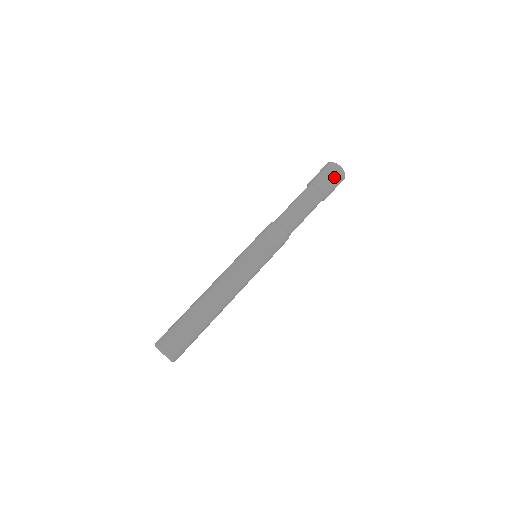
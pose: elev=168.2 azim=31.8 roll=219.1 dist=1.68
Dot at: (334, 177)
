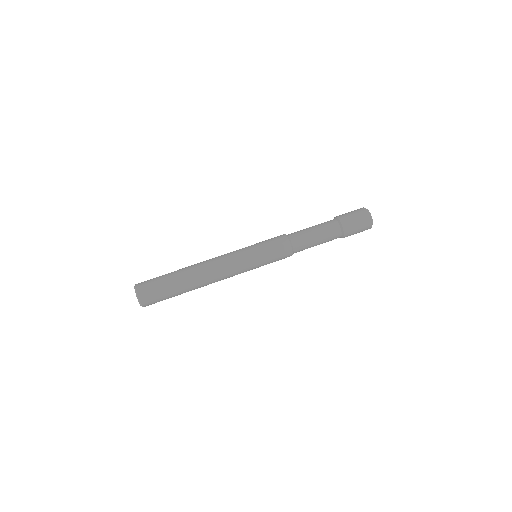
Dot at: (361, 225)
